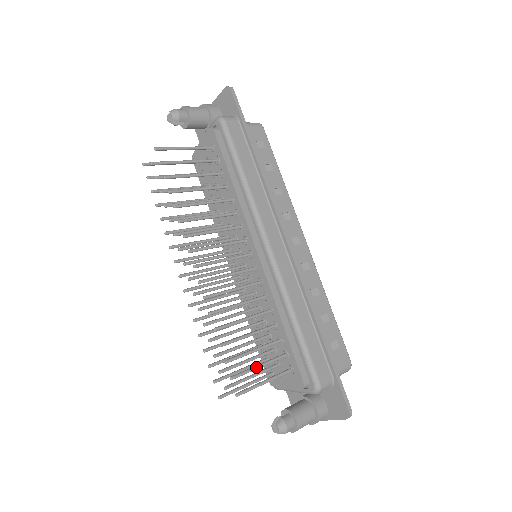
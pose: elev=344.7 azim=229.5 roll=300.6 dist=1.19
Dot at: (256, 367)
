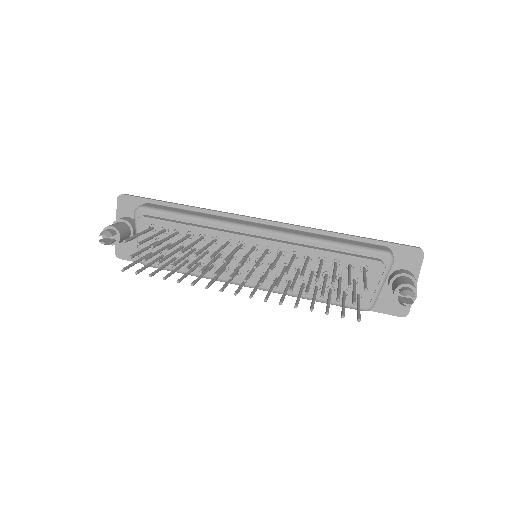
Dot at: (349, 276)
